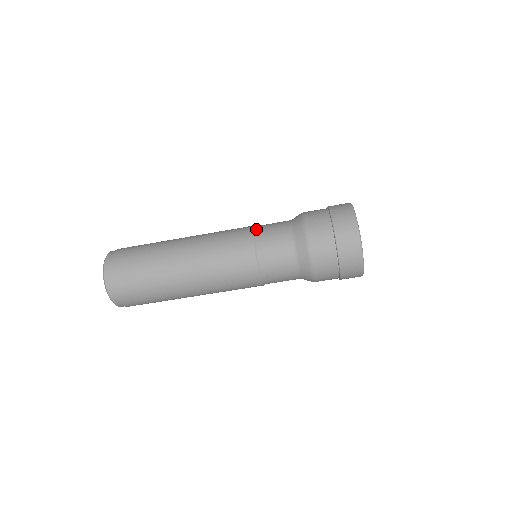
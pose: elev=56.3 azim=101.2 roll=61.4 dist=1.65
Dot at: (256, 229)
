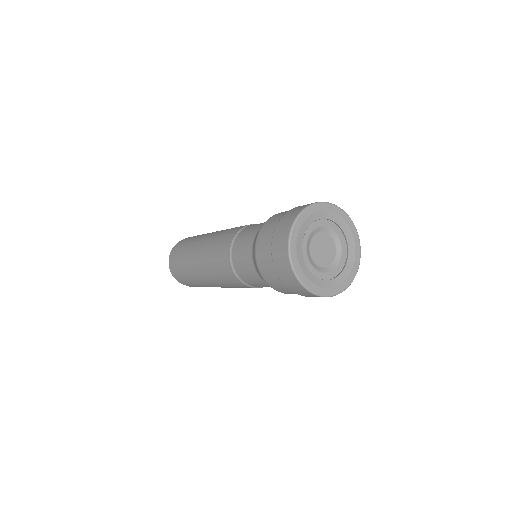
Dot at: (234, 241)
